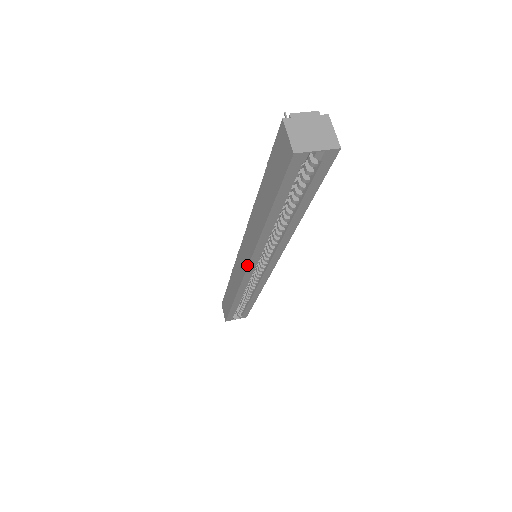
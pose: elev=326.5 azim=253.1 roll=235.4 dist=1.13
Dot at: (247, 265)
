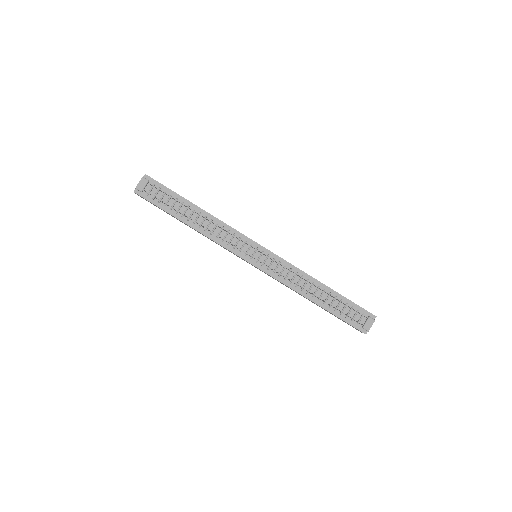
Dot at: occluded
